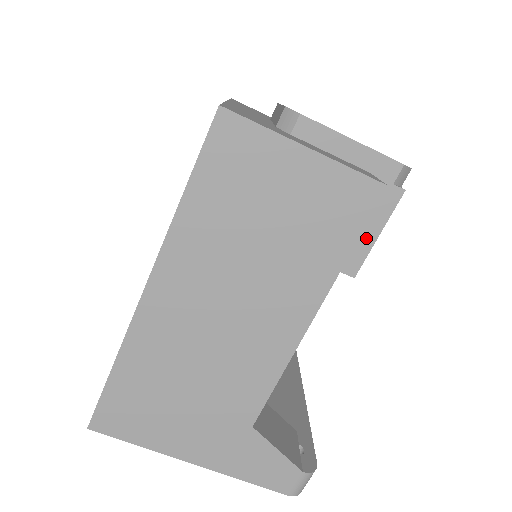
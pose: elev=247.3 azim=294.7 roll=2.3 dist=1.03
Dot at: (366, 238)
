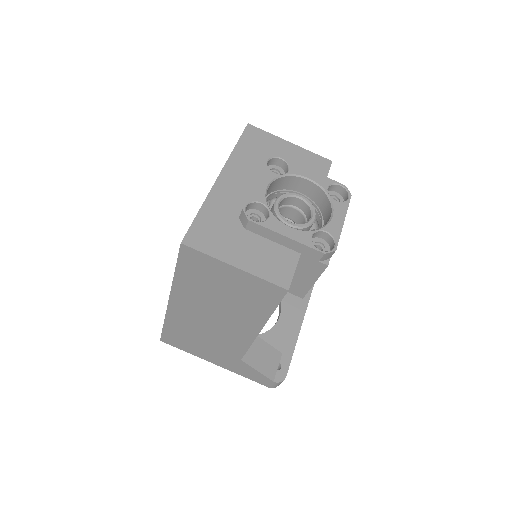
Dot at: (306, 283)
